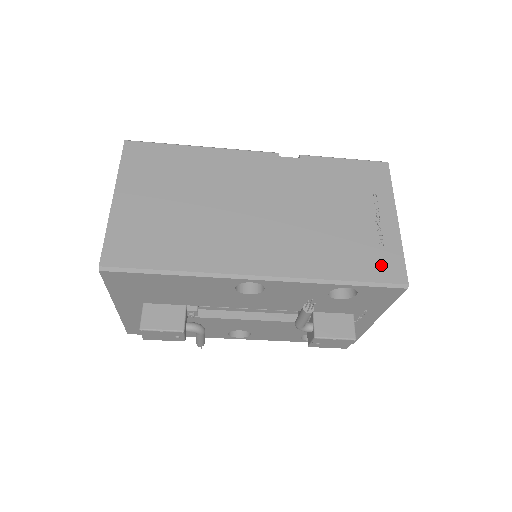
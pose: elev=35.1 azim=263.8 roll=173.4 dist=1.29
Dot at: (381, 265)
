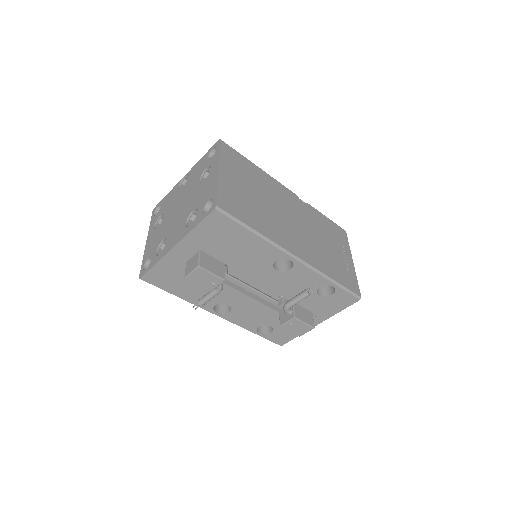
Dot at: (349, 281)
